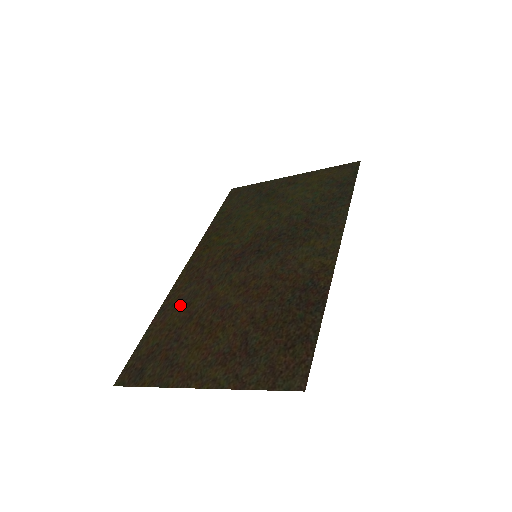
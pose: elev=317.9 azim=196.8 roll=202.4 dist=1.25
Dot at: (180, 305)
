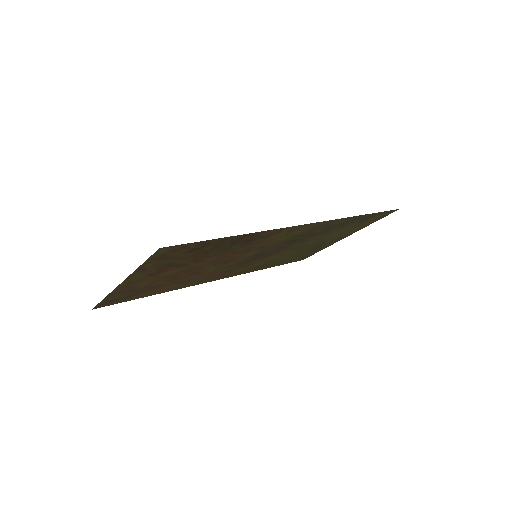
Dot at: (181, 284)
